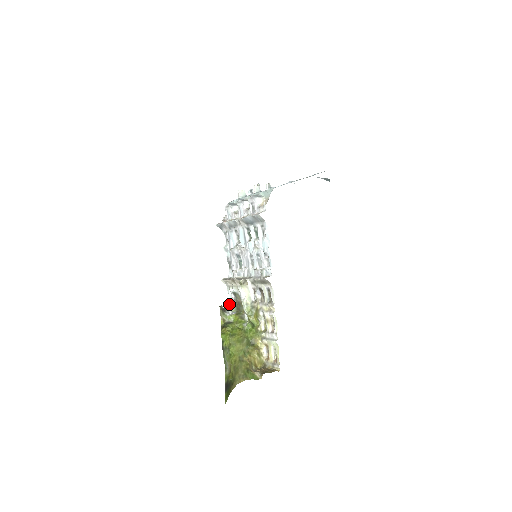
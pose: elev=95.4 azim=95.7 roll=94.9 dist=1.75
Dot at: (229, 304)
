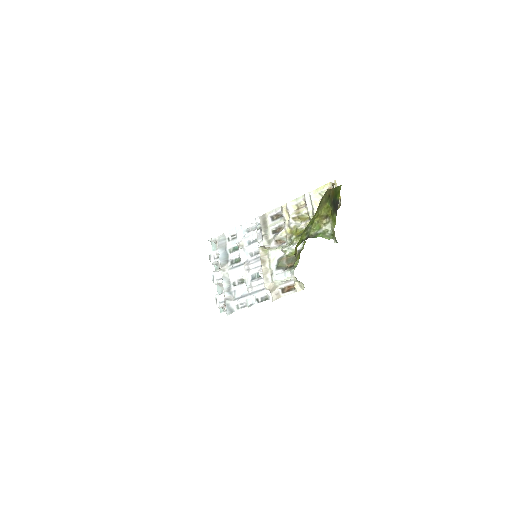
Dot at: (298, 291)
